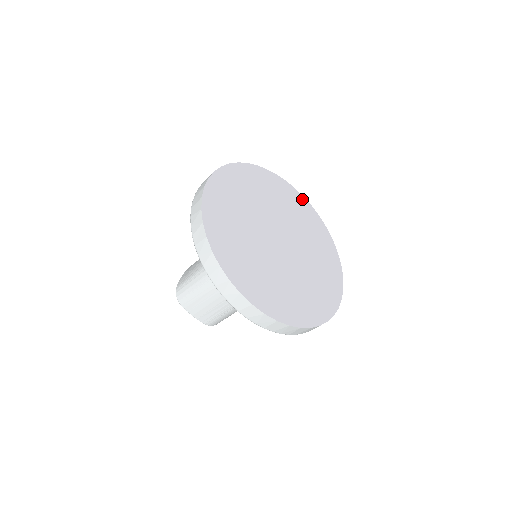
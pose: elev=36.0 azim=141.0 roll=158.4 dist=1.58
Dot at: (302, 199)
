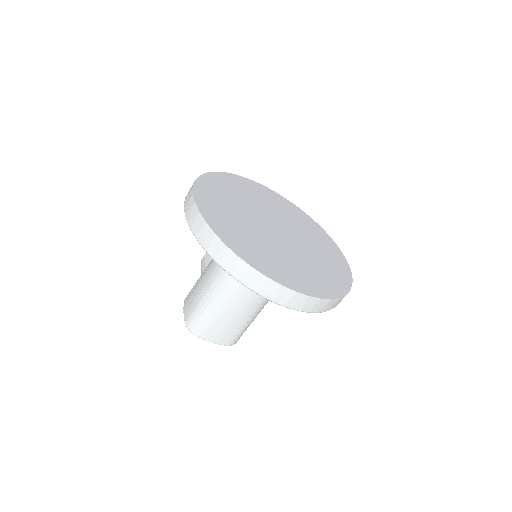
Dot at: (268, 190)
